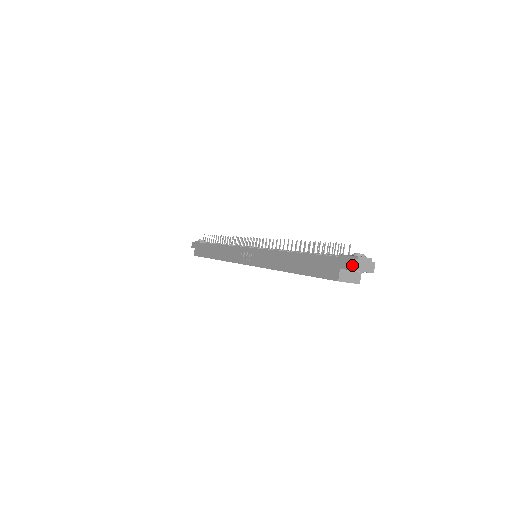
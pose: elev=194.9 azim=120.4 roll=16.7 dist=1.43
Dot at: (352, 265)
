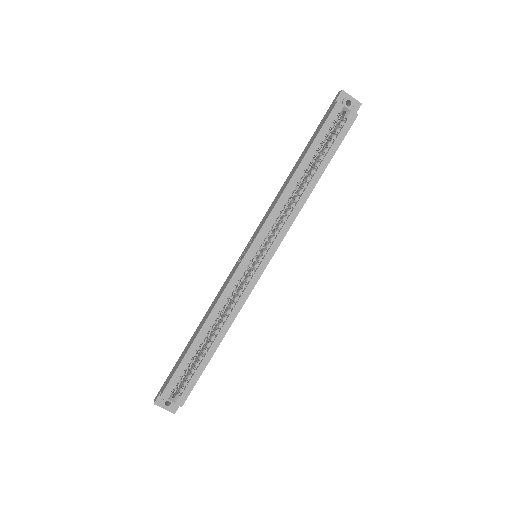
Dot at: occluded
